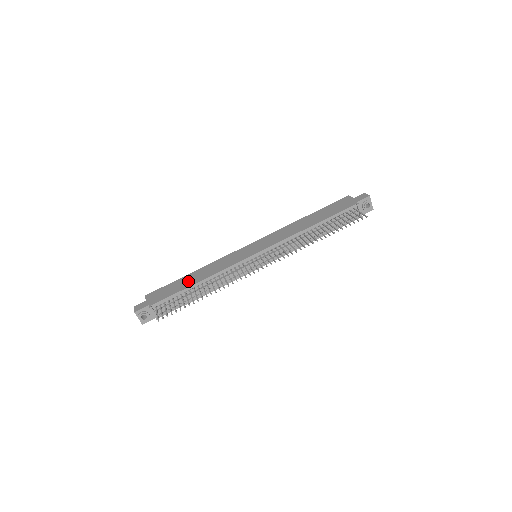
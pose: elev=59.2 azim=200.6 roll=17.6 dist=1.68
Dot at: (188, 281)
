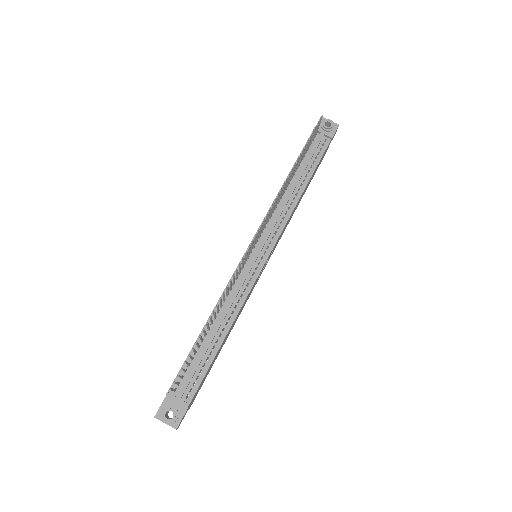
Dot at: occluded
